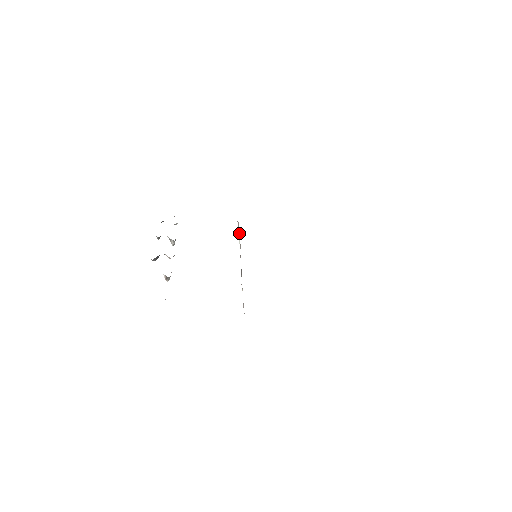
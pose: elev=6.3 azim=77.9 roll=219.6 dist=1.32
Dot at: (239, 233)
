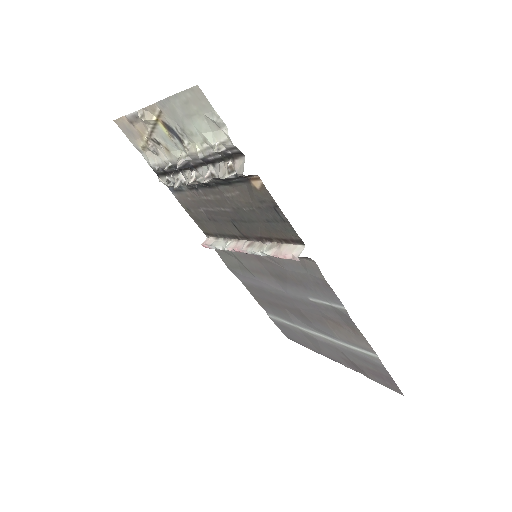
Dot at: (222, 241)
